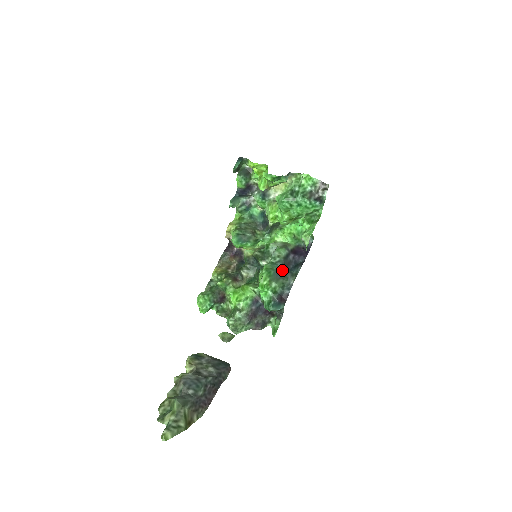
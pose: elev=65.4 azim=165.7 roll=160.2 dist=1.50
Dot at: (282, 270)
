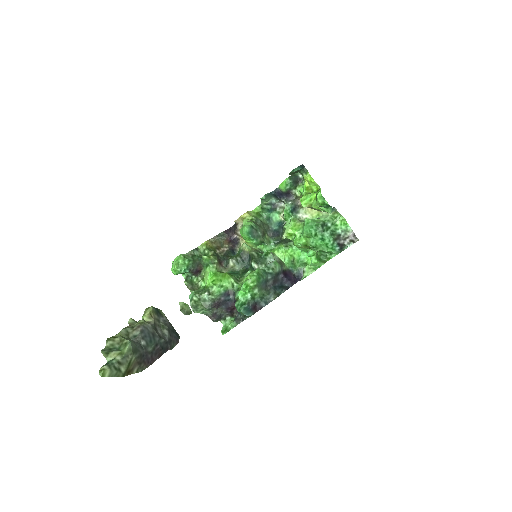
Dot at: (269, 283)
